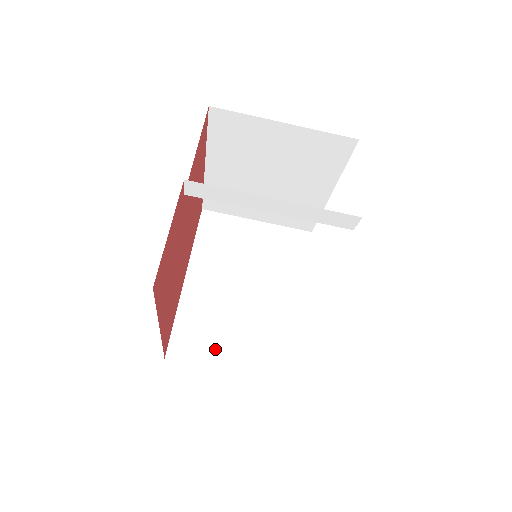
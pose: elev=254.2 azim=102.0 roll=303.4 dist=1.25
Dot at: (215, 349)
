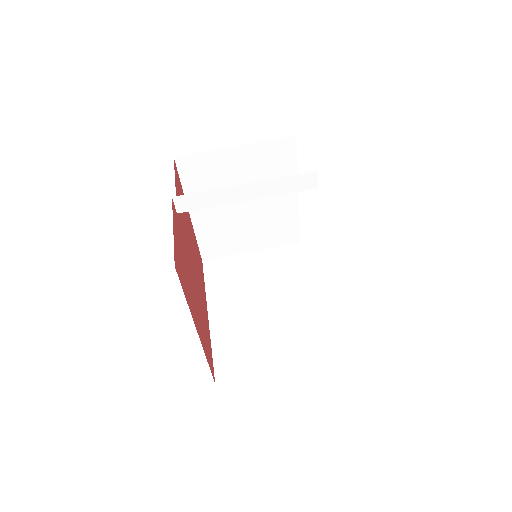
Dot at: (256, 360)
